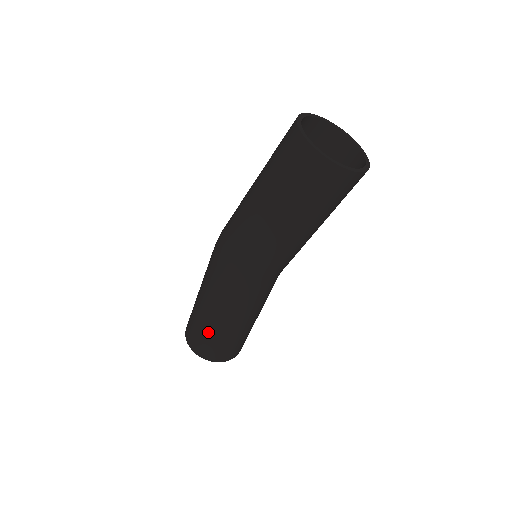
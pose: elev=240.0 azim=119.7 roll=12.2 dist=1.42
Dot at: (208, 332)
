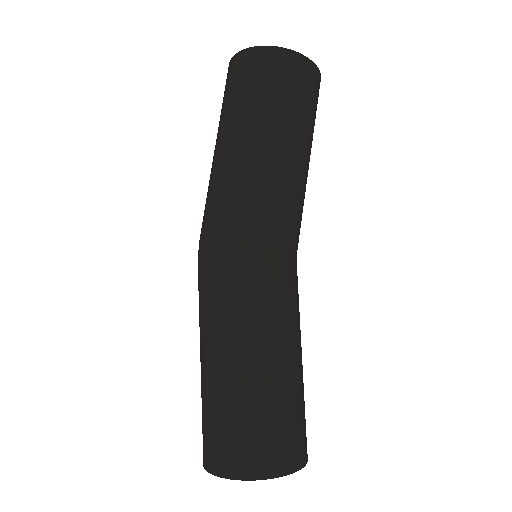
Dot at: (234, 402)
